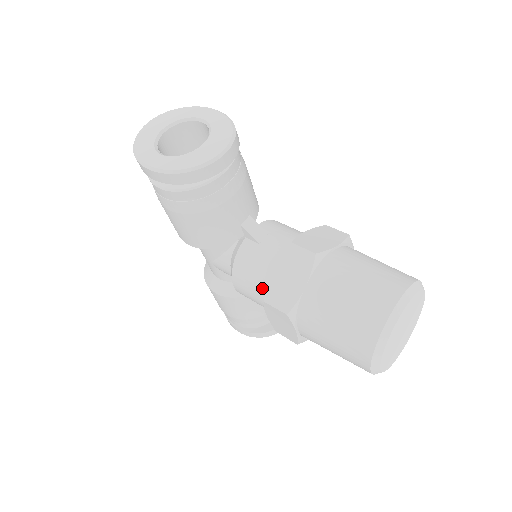
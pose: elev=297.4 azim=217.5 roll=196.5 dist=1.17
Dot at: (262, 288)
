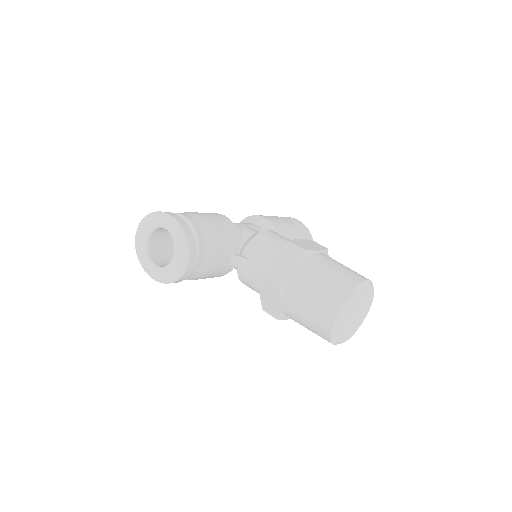
Dot at: occluded
